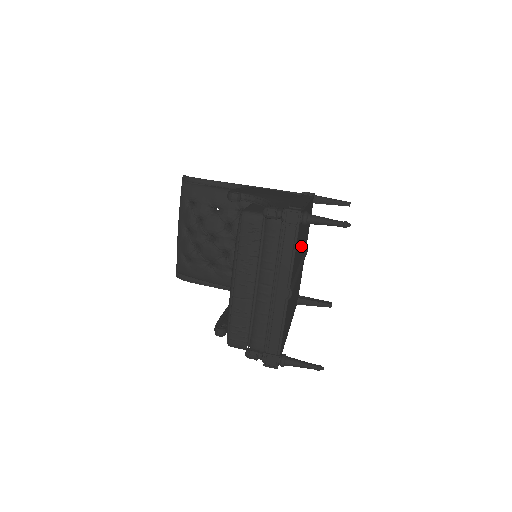
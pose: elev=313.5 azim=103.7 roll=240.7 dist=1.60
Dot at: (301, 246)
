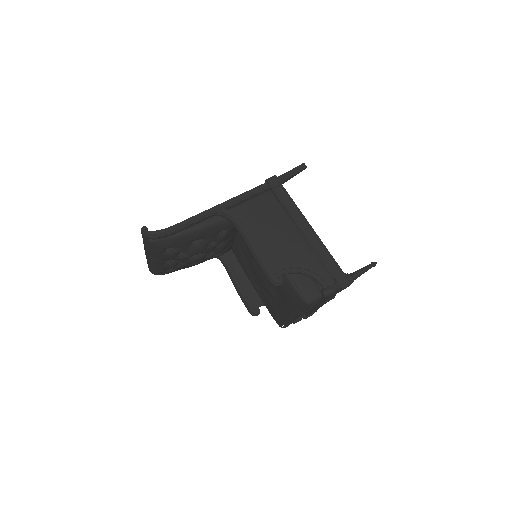
Dot at: occluded
